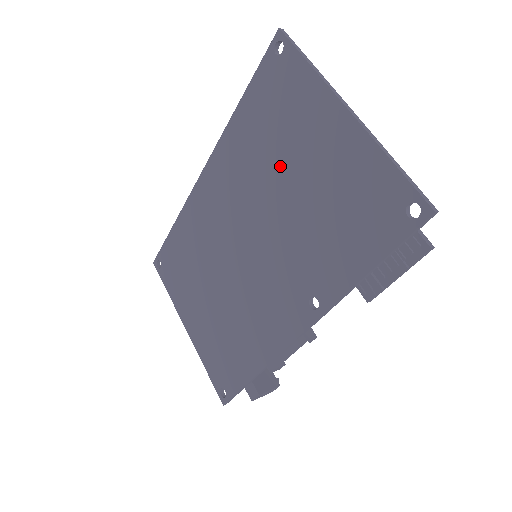
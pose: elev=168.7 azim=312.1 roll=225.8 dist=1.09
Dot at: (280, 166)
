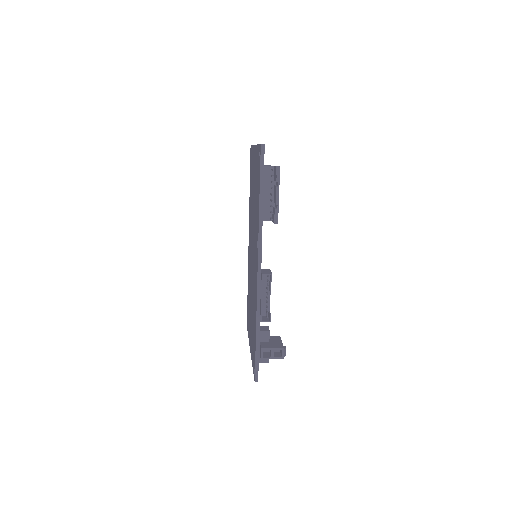
Dot at: occluded
